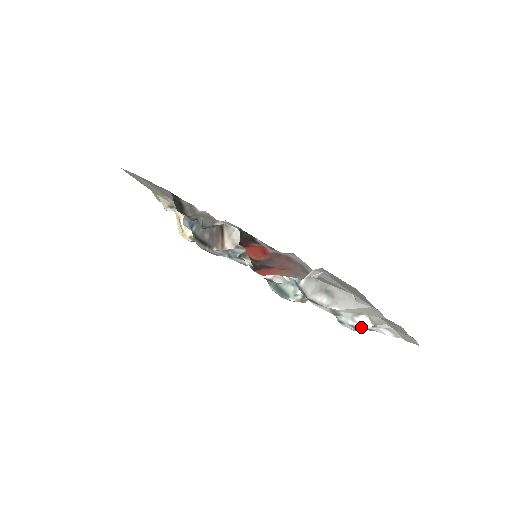
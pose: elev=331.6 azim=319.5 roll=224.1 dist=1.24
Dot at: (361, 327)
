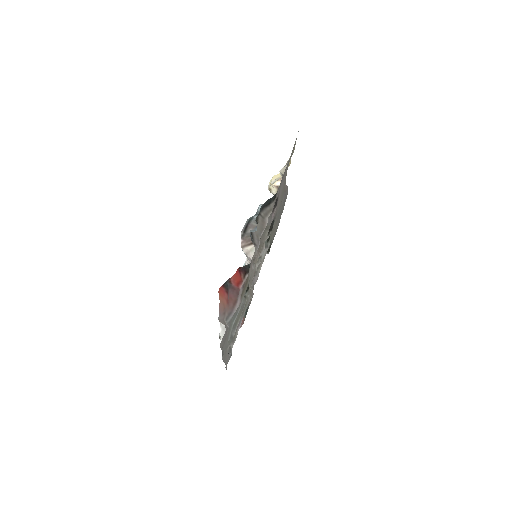
Dot at: occluded
